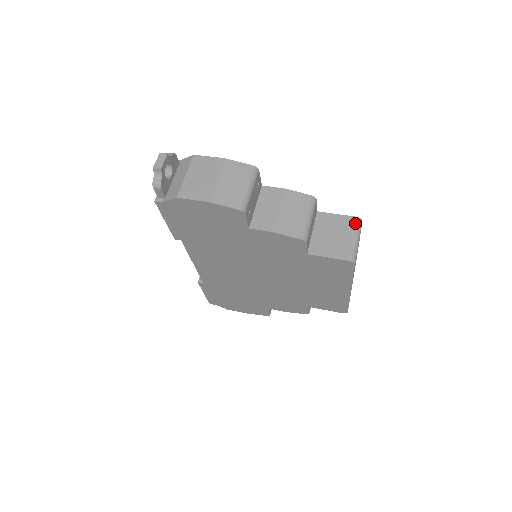
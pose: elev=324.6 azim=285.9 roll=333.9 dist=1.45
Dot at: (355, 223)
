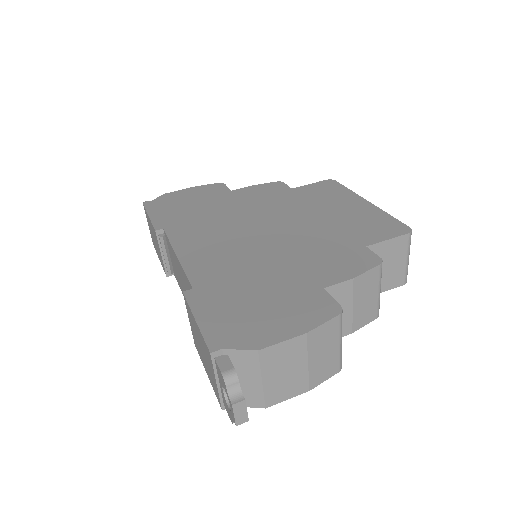
Dot at: (408, 242)
